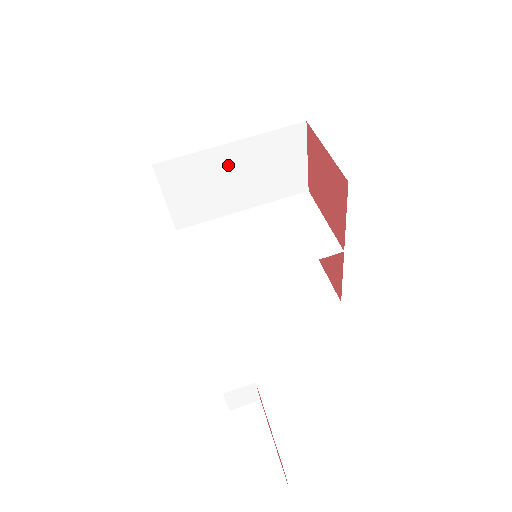
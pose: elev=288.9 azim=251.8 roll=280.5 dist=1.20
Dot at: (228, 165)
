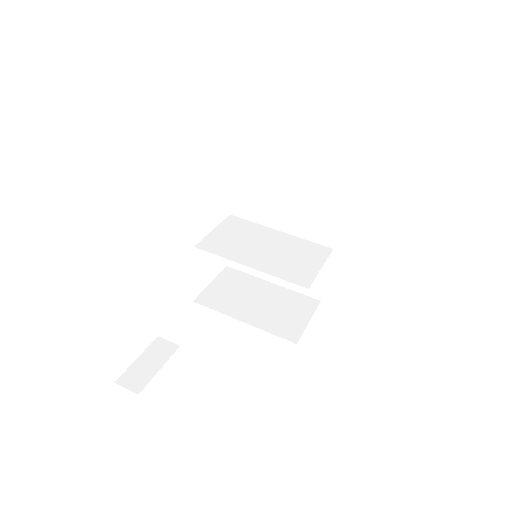
Dot at: (282, 186)
